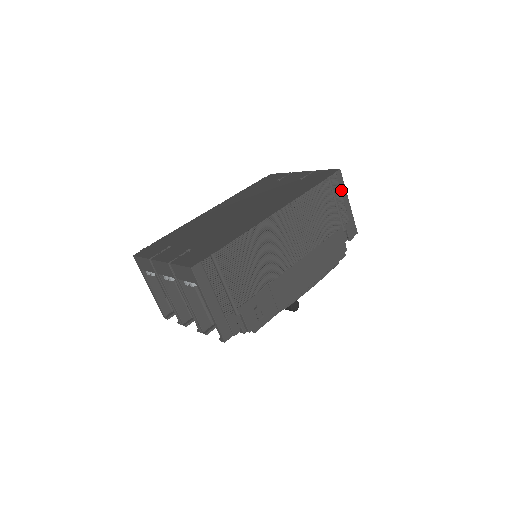
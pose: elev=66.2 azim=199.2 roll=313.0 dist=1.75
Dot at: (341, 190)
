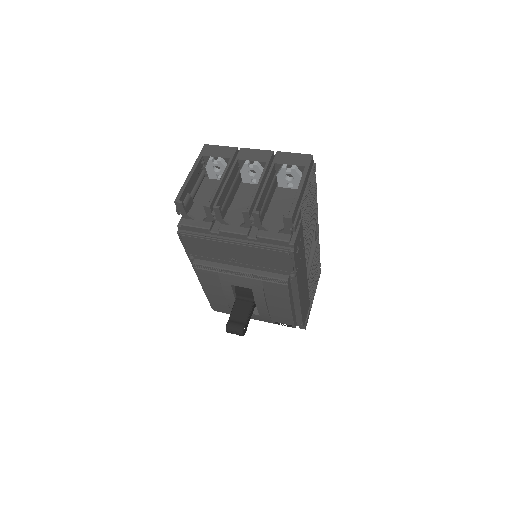
Dot at: occluded
